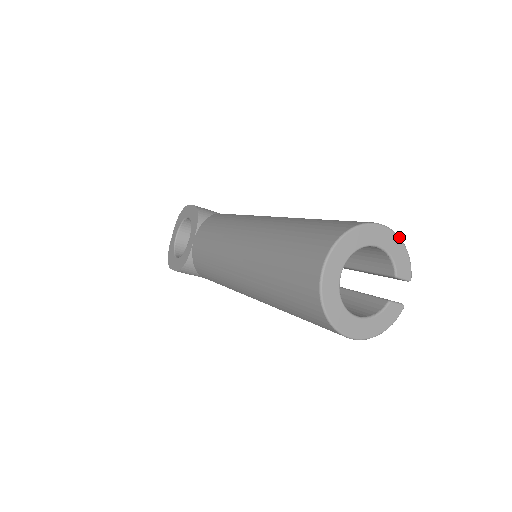
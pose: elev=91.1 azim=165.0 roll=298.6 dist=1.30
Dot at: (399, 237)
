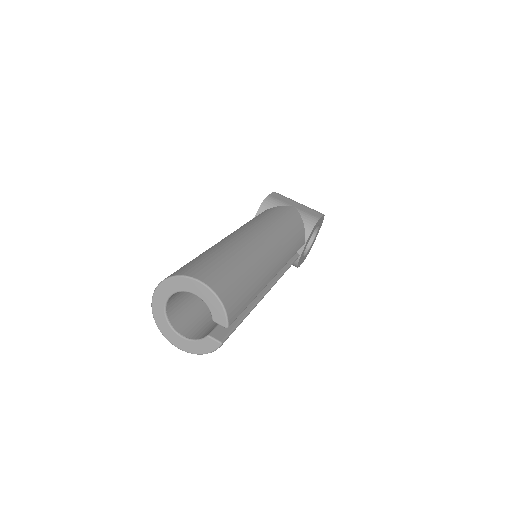
Dot at: (214, 293)
